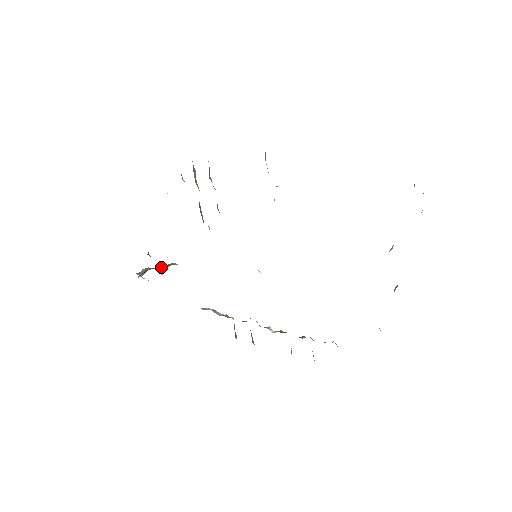
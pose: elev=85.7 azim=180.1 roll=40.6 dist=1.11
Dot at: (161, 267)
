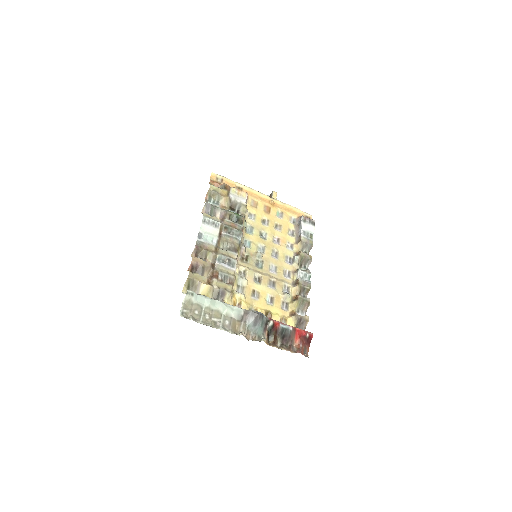
Dot at: occluded
